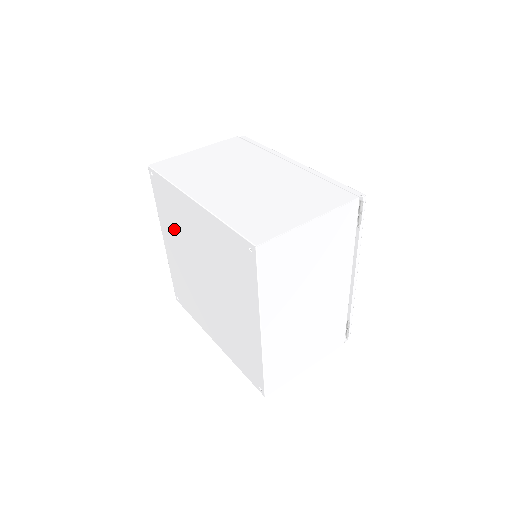
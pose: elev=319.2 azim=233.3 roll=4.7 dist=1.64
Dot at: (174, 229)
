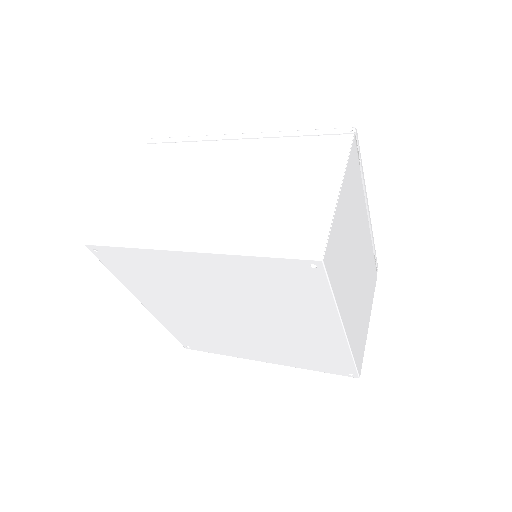
Dot at: (160, 290)
